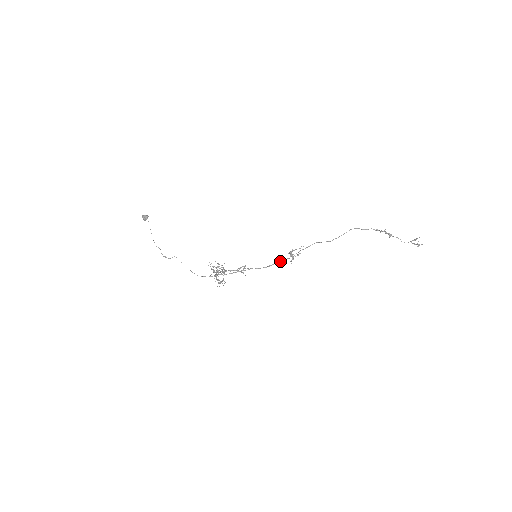
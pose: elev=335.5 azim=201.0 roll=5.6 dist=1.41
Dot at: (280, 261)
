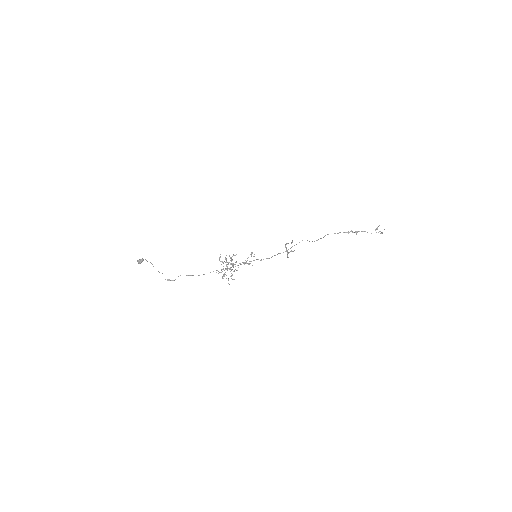
Dot at: (279, 253)
